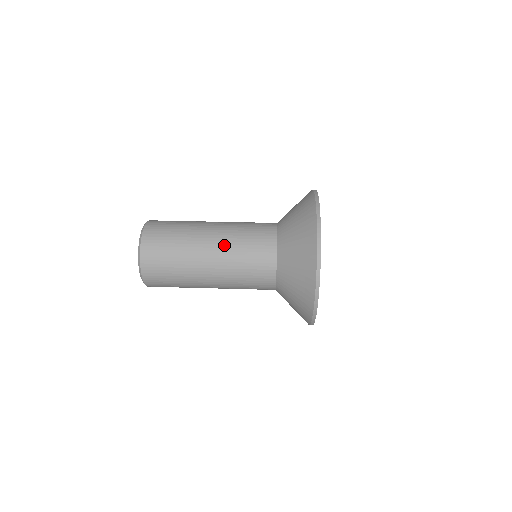
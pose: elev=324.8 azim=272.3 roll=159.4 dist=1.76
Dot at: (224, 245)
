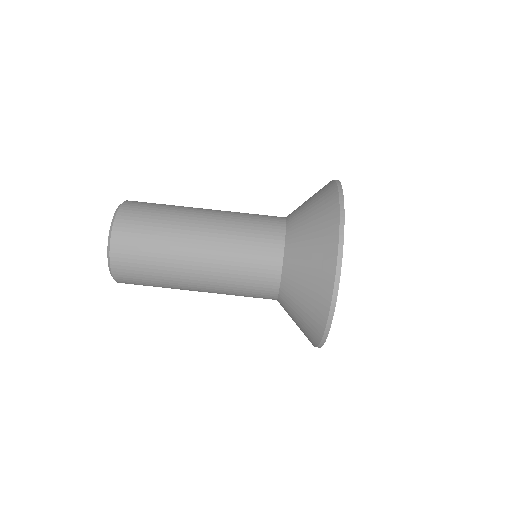
Dot at: (214, 283)
